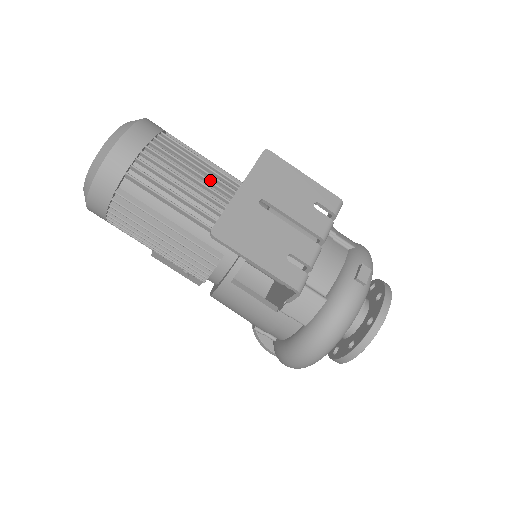
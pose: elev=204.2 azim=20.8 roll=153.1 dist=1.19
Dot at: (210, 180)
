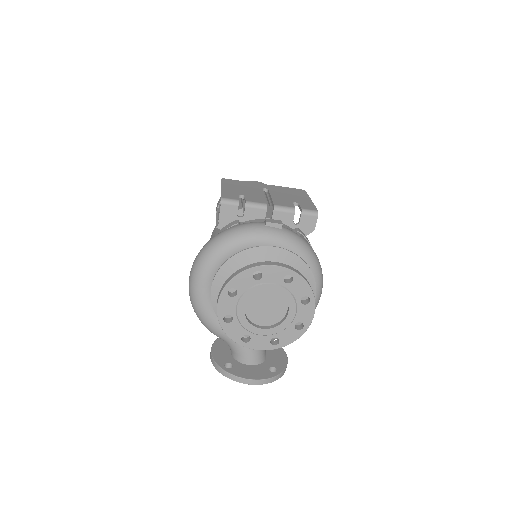
Dot at: occluded
